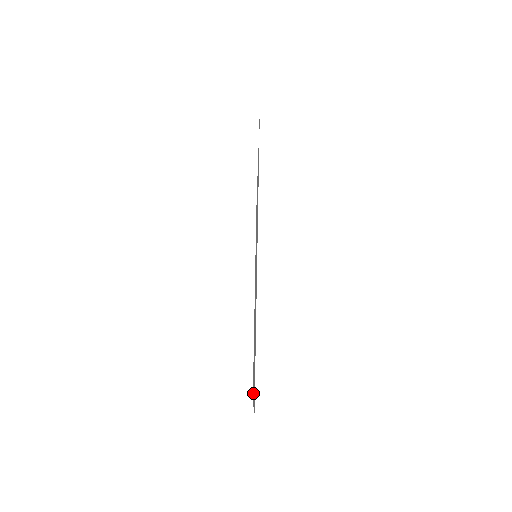
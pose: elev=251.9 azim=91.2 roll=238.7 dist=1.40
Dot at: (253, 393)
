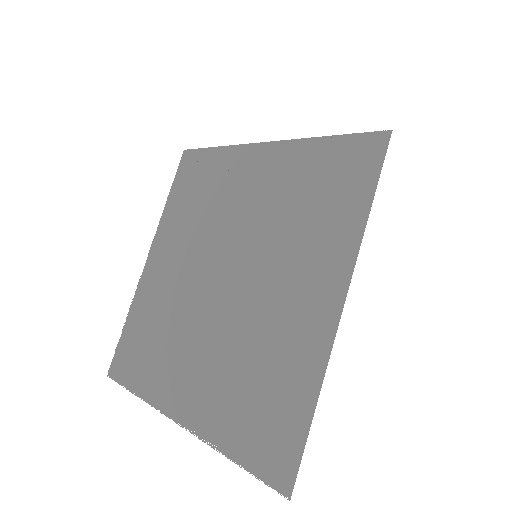
Dot at: occluded
